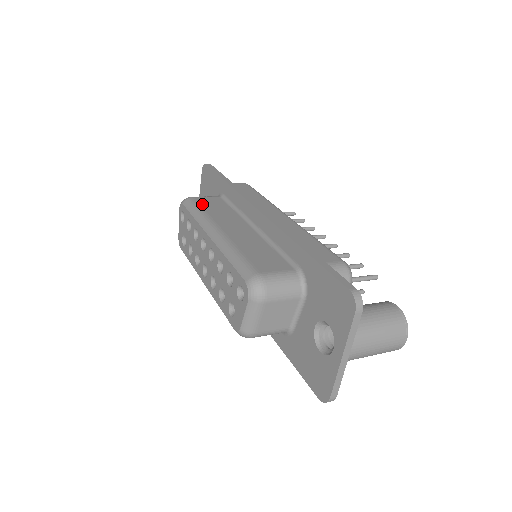
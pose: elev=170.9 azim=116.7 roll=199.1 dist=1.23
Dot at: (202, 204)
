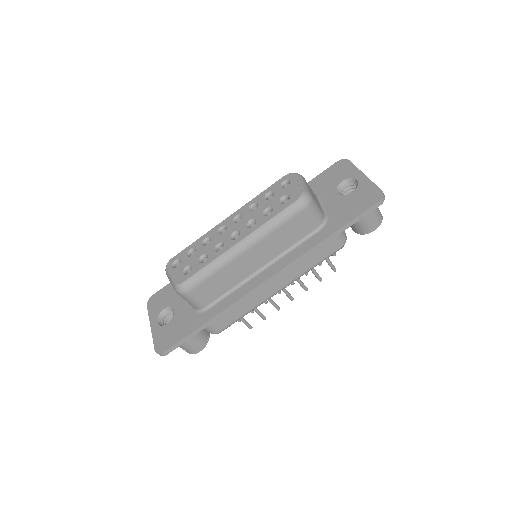
Dot at: occluded
